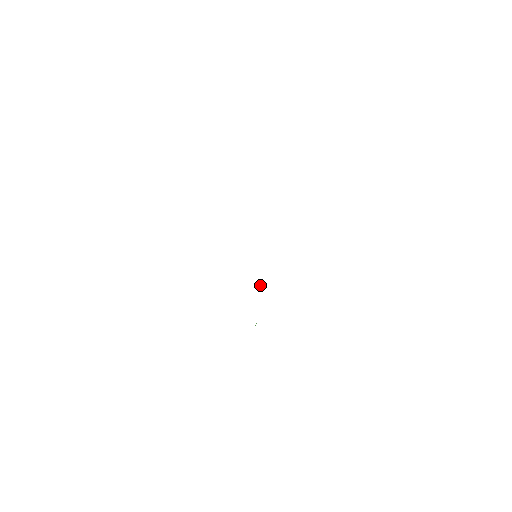
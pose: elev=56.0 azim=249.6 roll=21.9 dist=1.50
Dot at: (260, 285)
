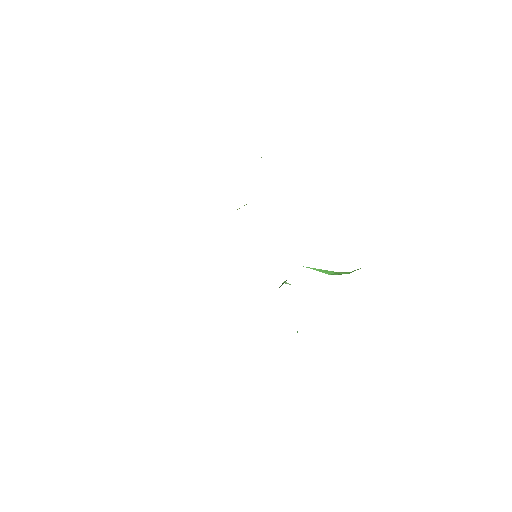
Dot at: (282, 283)
